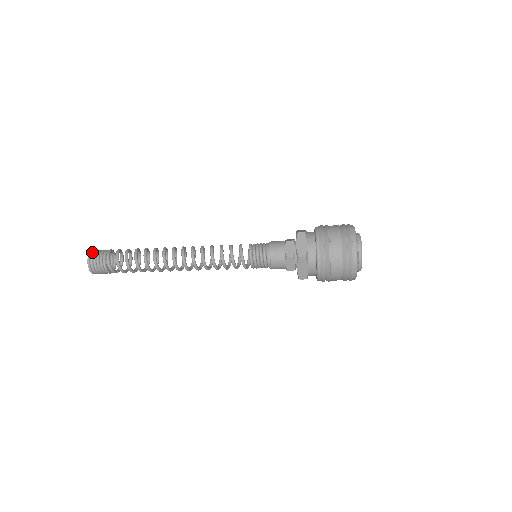
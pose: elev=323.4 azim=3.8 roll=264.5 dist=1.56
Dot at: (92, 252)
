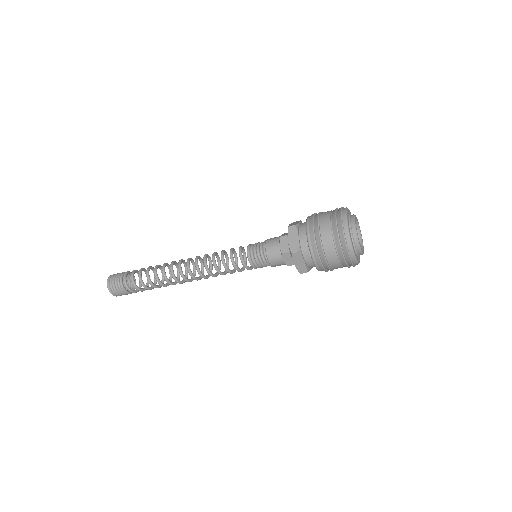
Dot at: occluded
